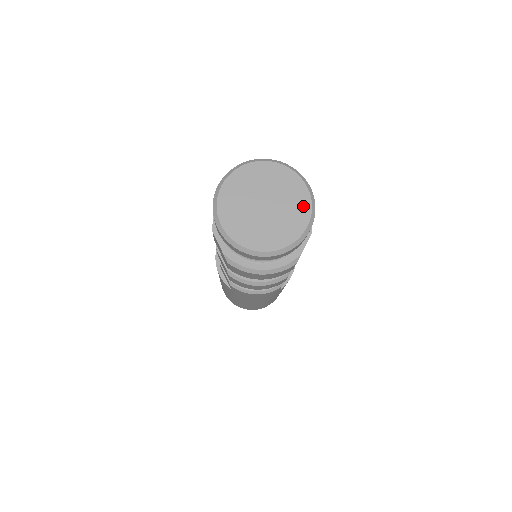
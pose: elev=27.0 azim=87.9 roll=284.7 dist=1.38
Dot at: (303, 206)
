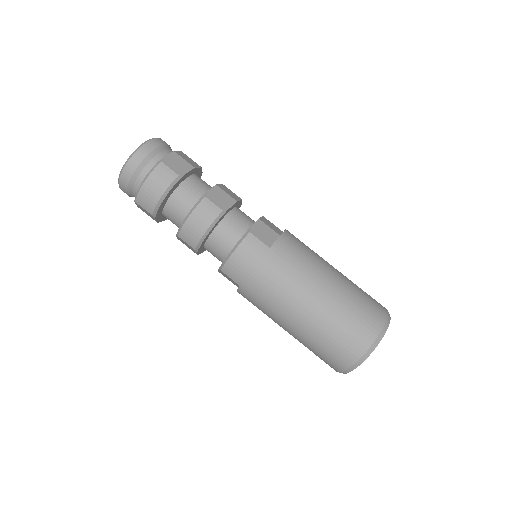
Dot at: occluded
